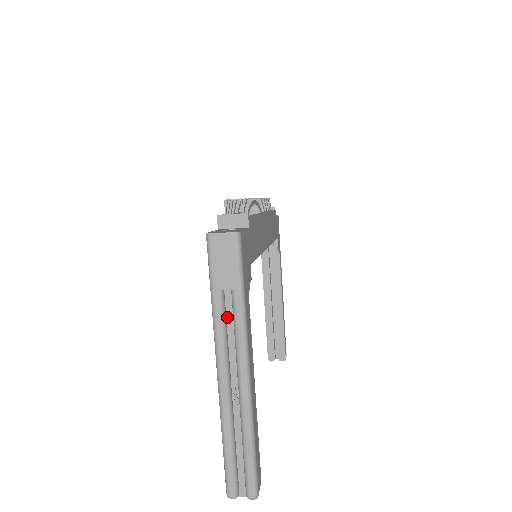
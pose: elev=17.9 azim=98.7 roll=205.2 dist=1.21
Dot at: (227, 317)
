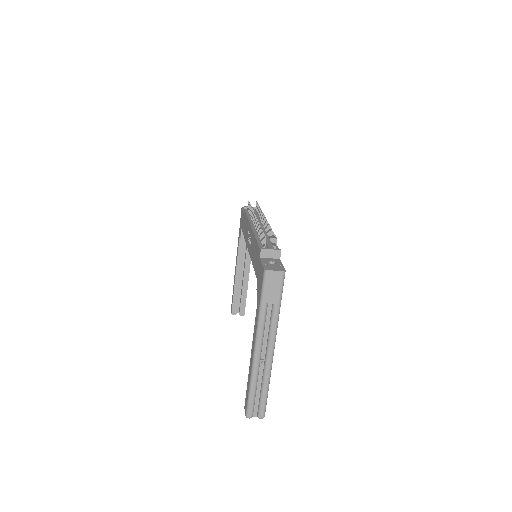
Dot at: (266, 318)
